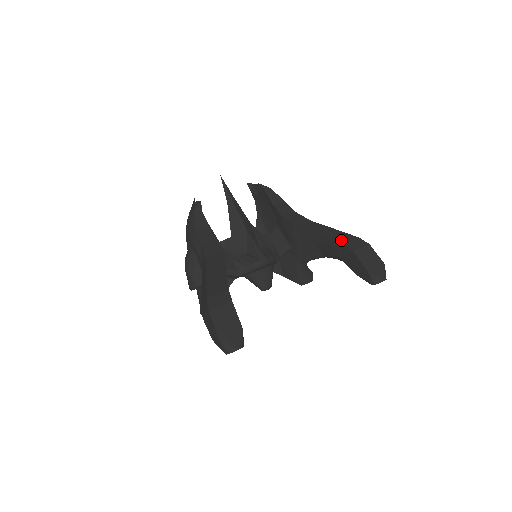
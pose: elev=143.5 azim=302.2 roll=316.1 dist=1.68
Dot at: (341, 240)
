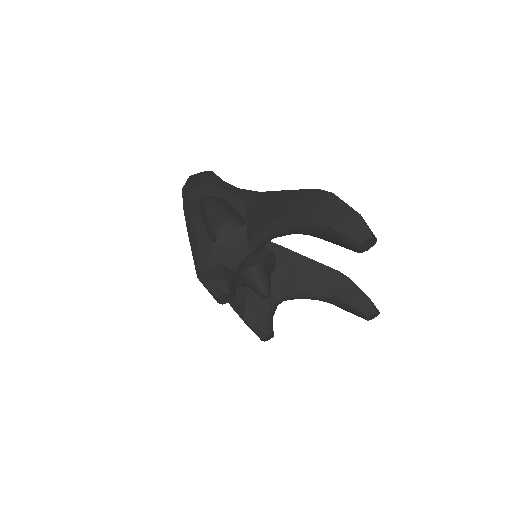
Dot at: (334, 270)
